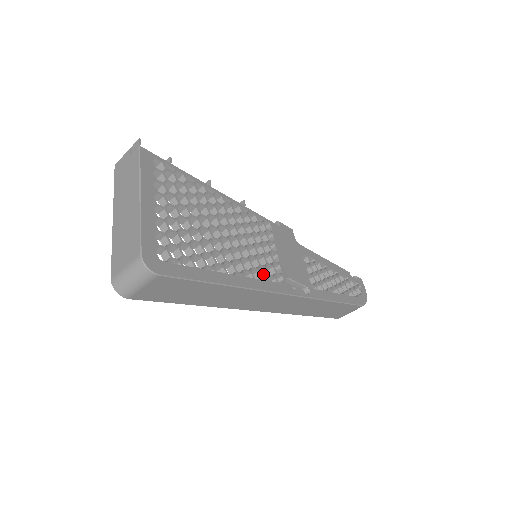
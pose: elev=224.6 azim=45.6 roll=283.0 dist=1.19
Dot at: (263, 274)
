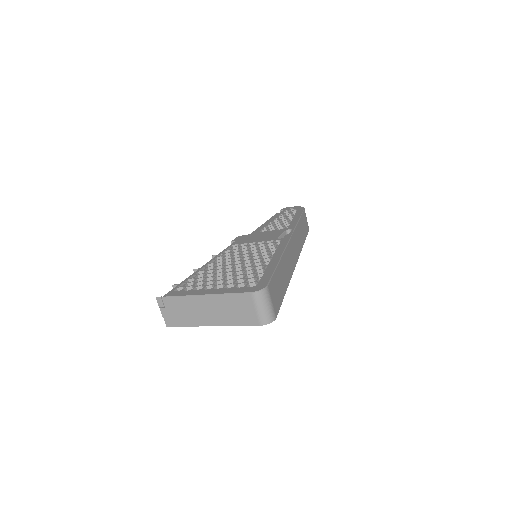
Dot at: occluded
